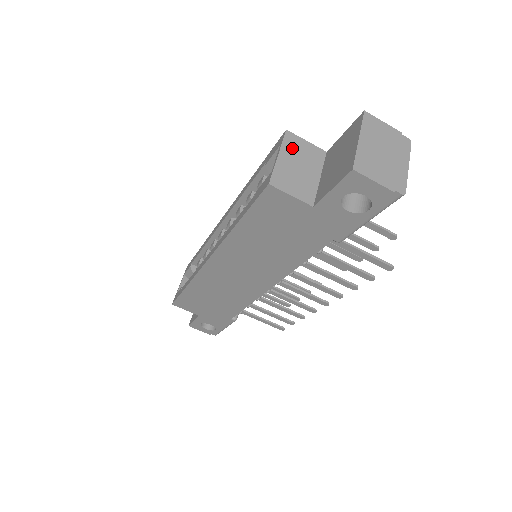
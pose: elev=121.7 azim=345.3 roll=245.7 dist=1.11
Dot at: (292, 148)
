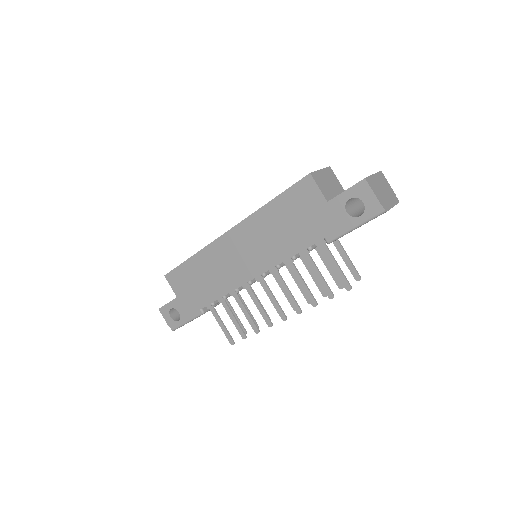
Dot at: (329, 174)
